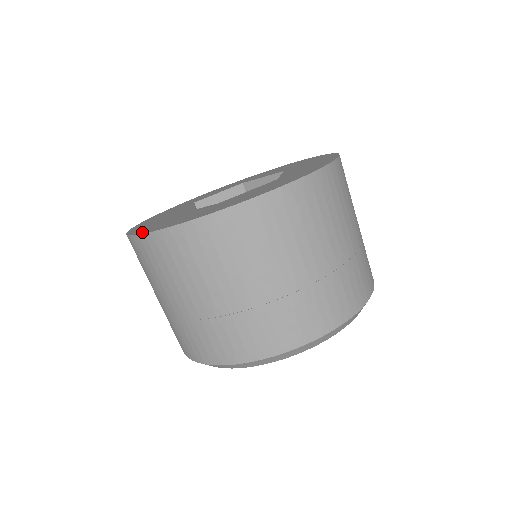
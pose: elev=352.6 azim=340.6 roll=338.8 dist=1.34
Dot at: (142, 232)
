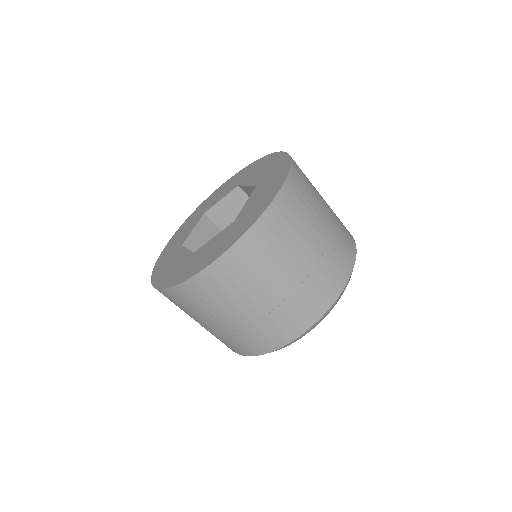
Dot at: (197, 271)
